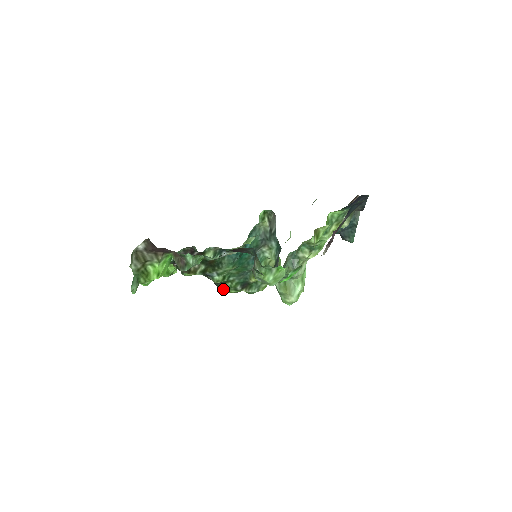
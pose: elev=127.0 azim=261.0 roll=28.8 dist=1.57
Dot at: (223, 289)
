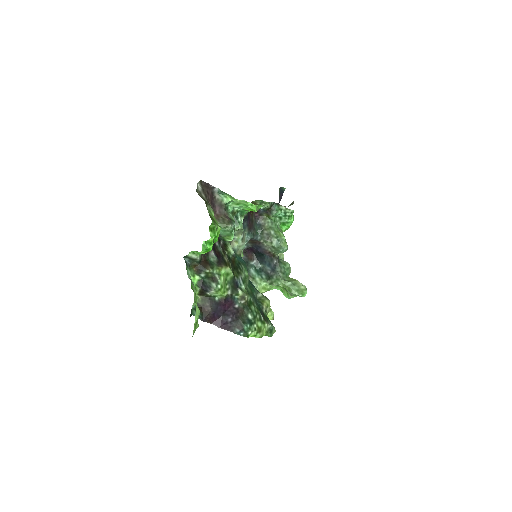
Dot at: (251, 323)
